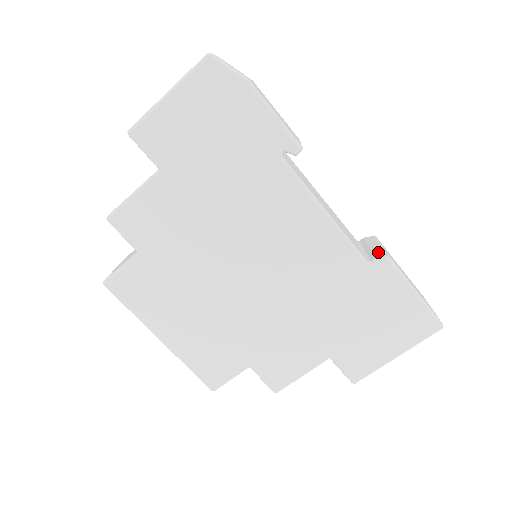
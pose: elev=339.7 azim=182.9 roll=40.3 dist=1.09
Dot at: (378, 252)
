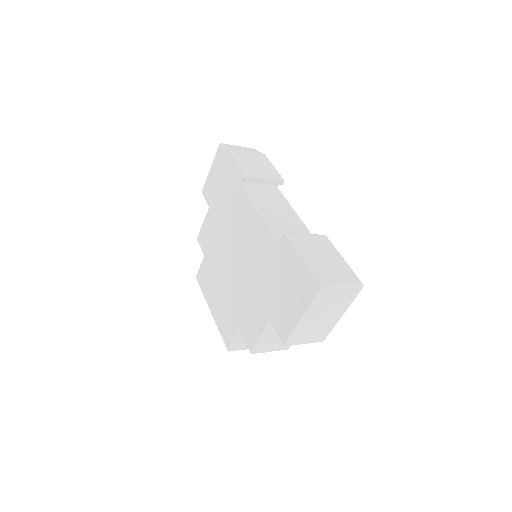
Dot at: occluded
